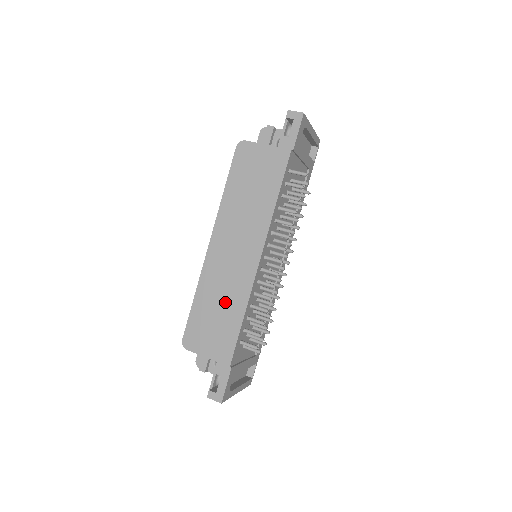
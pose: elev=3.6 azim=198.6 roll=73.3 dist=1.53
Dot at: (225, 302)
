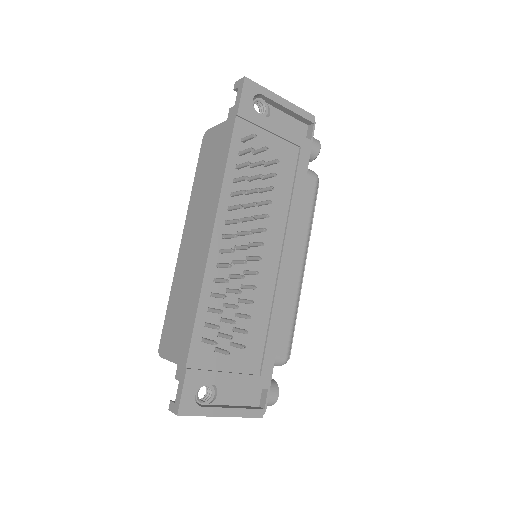
Dot at: (187, 294)
